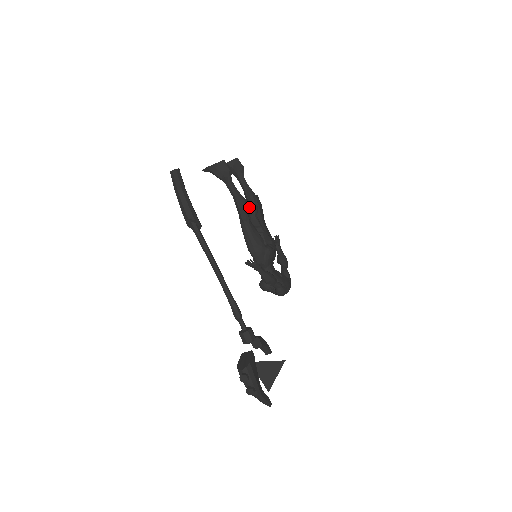
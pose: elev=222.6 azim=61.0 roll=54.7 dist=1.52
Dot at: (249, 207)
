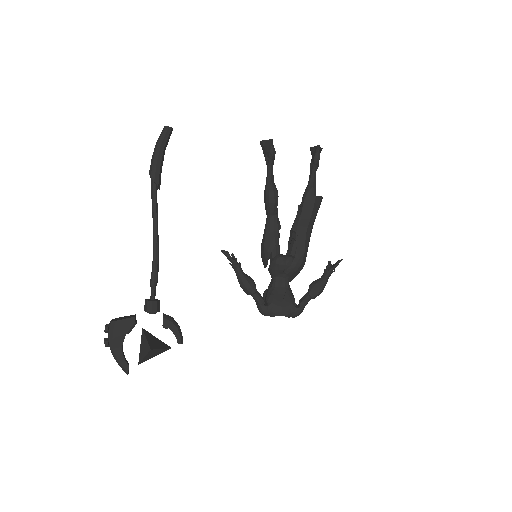
Dot at: (300, 206)
